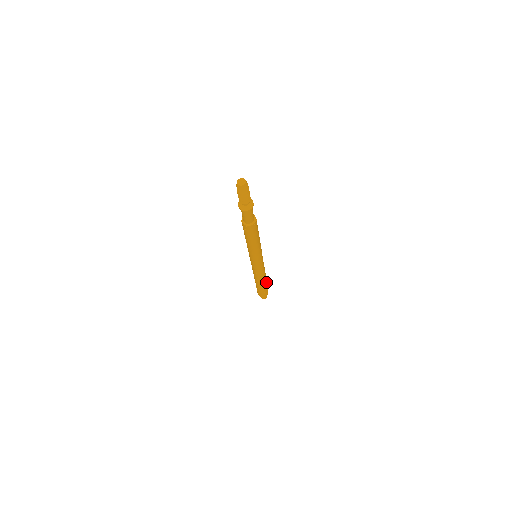
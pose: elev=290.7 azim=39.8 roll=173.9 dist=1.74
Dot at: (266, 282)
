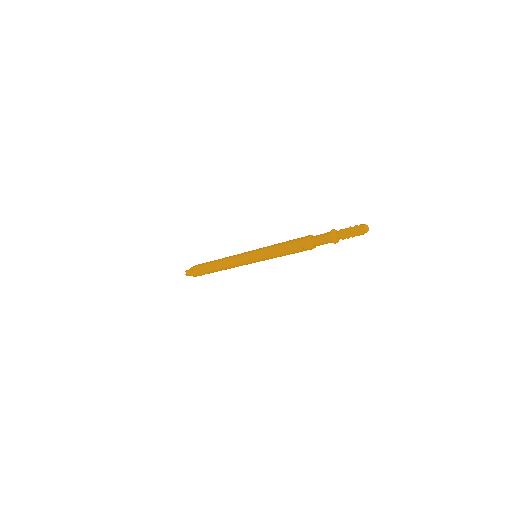
Dot at: occluded
